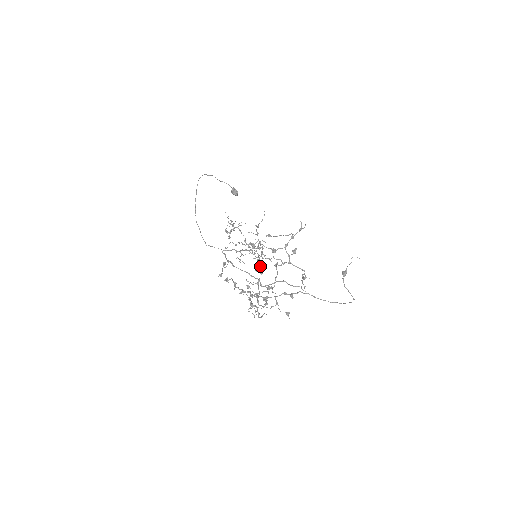
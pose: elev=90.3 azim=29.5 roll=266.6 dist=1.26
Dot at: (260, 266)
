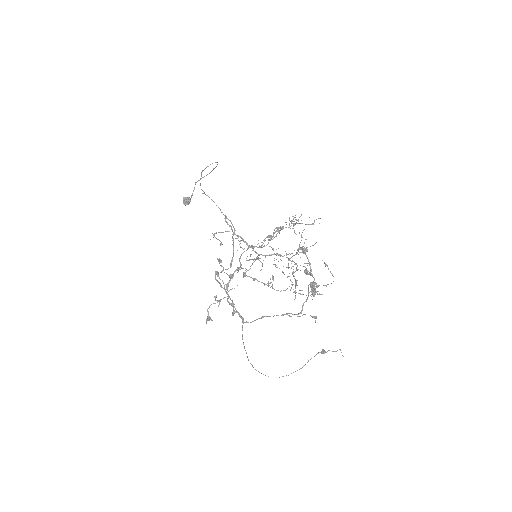
Dot at: occluded
